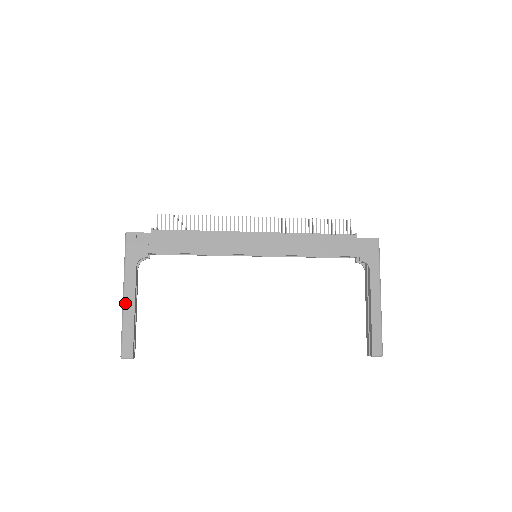
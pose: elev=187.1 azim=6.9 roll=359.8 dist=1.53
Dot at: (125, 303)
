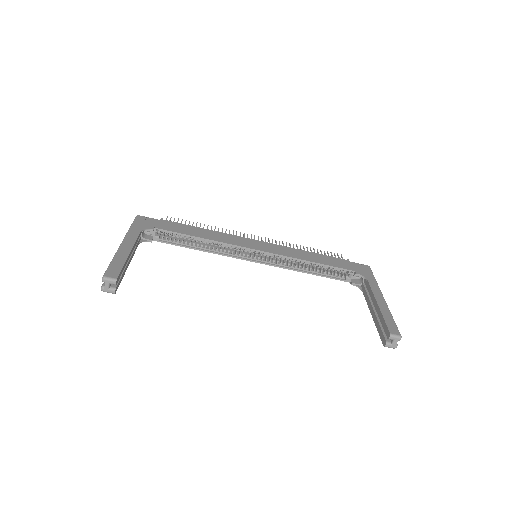
Dot at: (122, 246)
